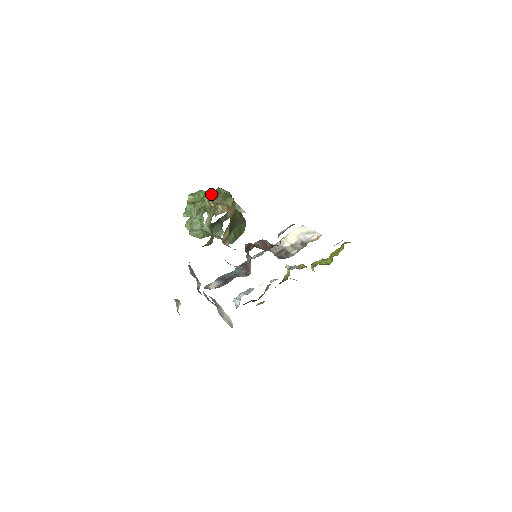
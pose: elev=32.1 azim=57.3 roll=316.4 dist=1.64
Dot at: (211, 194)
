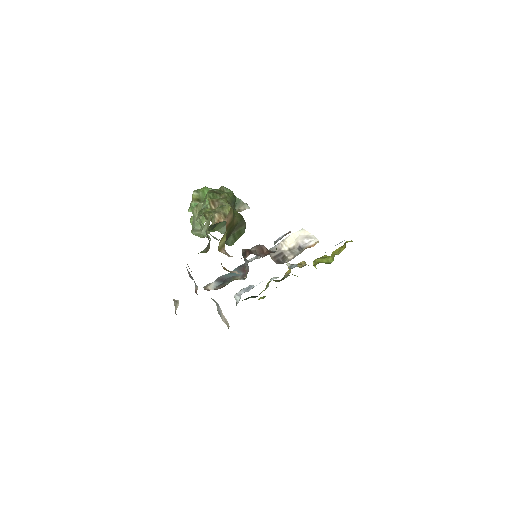
Dot at: (213, 194)
